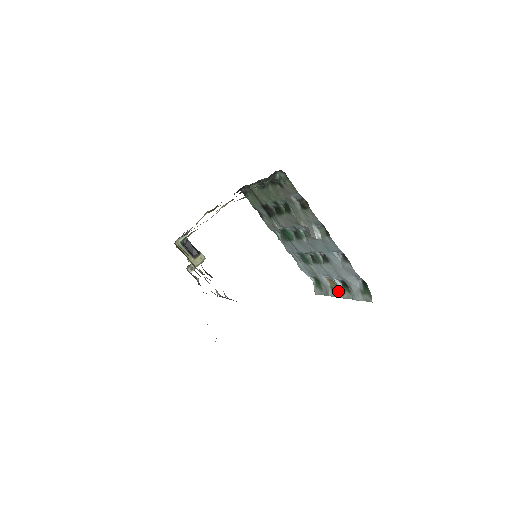
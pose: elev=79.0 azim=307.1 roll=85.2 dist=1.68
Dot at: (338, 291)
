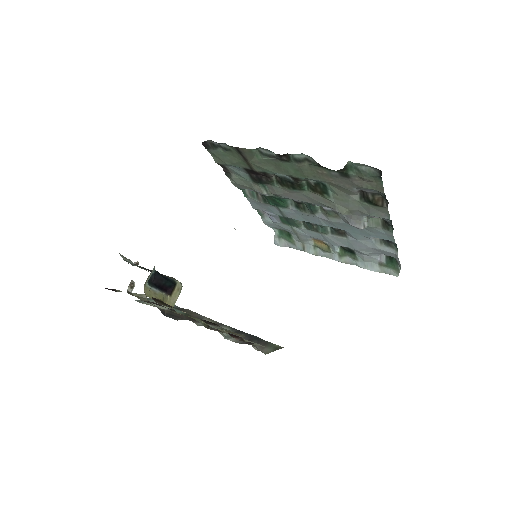
Dot at: (329, 252)
